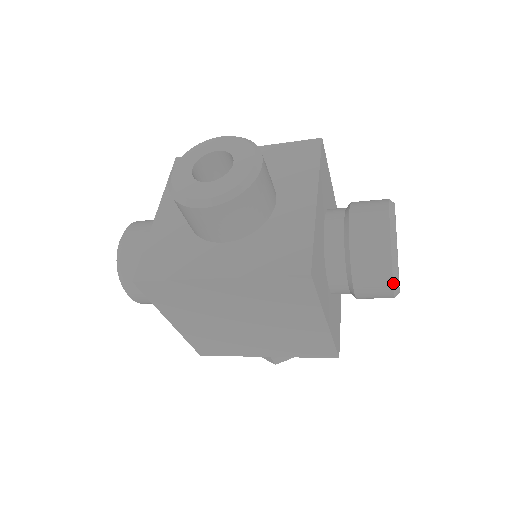
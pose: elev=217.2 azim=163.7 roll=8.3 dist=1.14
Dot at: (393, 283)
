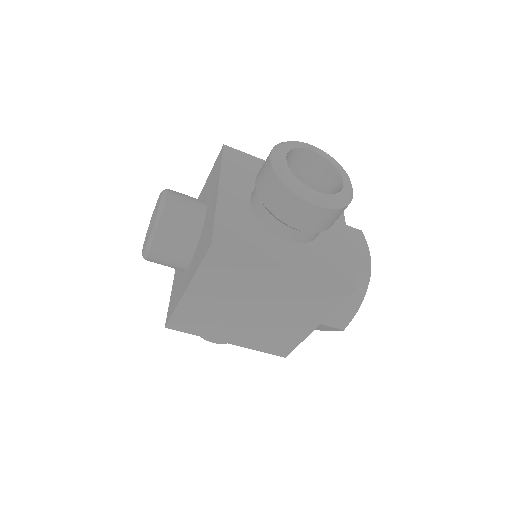
Dot at: (306, 201)
